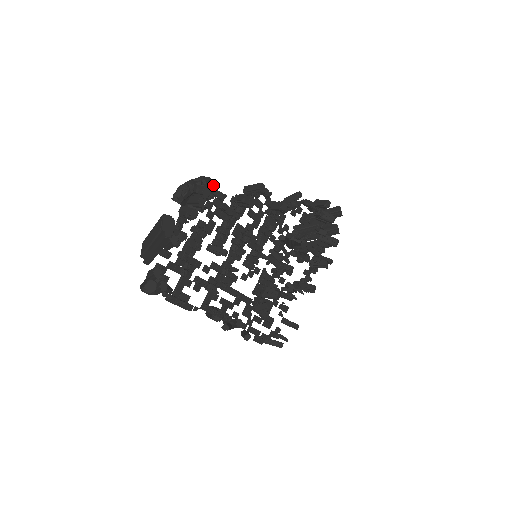
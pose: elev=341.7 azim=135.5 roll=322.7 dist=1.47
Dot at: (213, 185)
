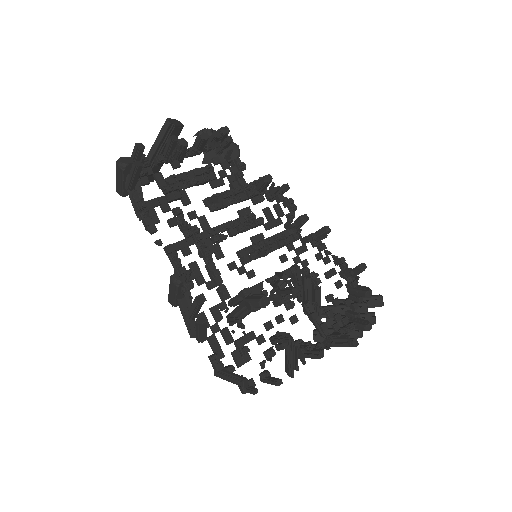
Dot at: (237, 149)
